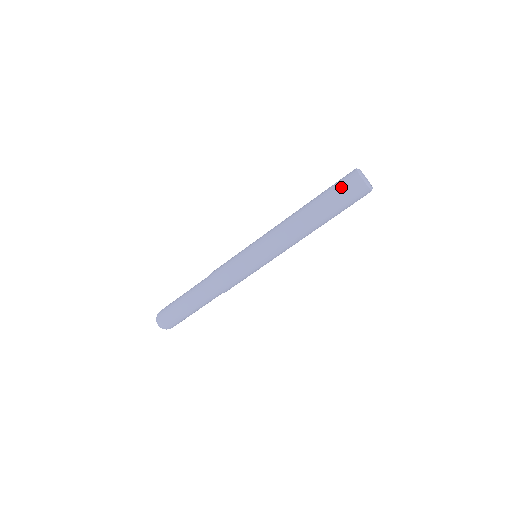
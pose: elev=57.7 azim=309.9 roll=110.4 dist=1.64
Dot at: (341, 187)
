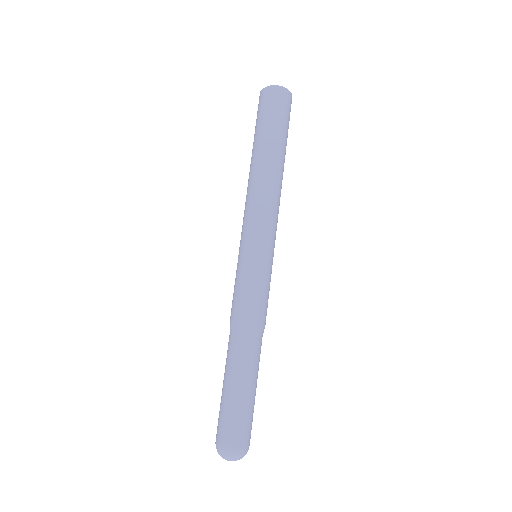
Dot at: (257, 114)
